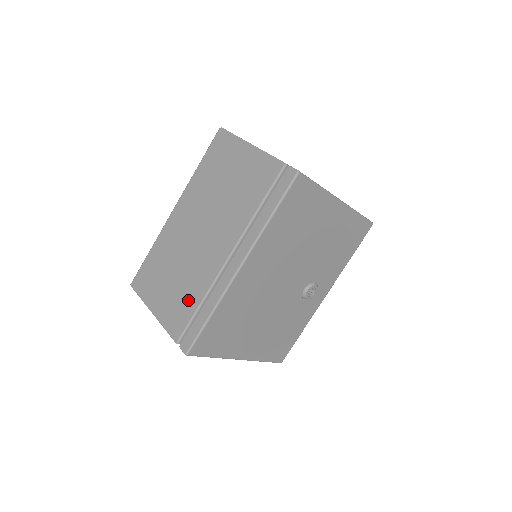
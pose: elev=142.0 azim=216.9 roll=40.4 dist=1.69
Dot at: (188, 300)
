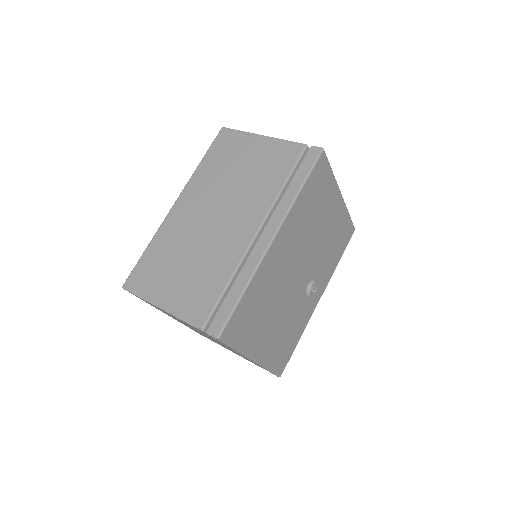
Dot at: (211, 283)
